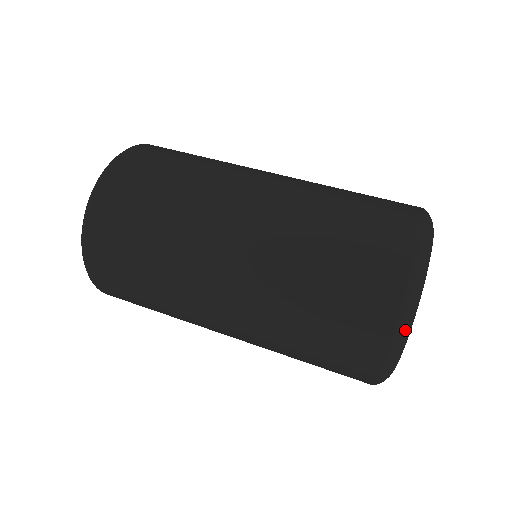
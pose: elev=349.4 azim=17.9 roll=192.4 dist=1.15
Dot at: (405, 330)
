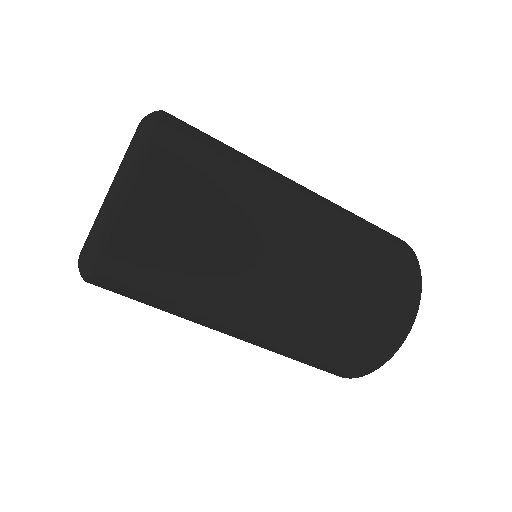
Dot at: occluded
